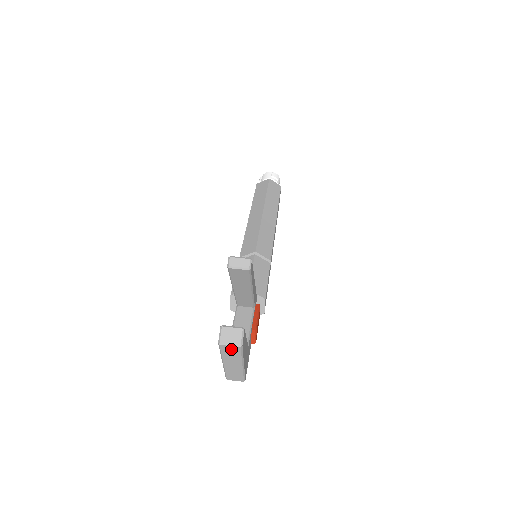
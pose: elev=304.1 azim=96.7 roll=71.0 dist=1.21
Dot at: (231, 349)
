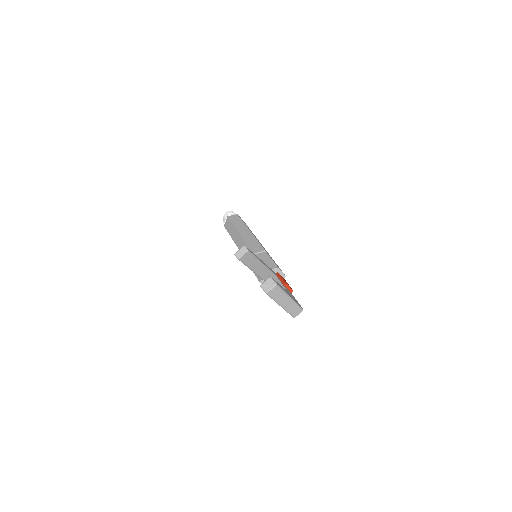
Dot at: (274, 291)
